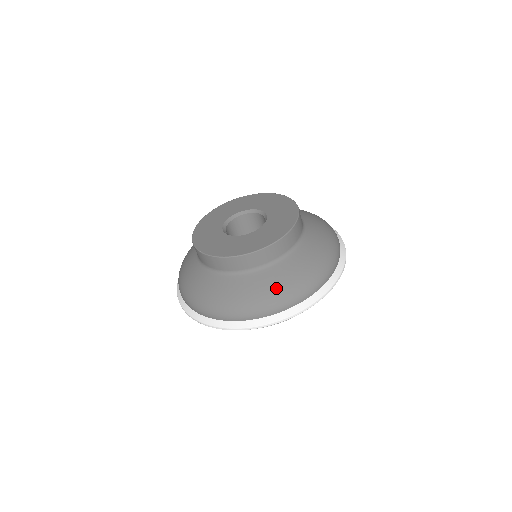
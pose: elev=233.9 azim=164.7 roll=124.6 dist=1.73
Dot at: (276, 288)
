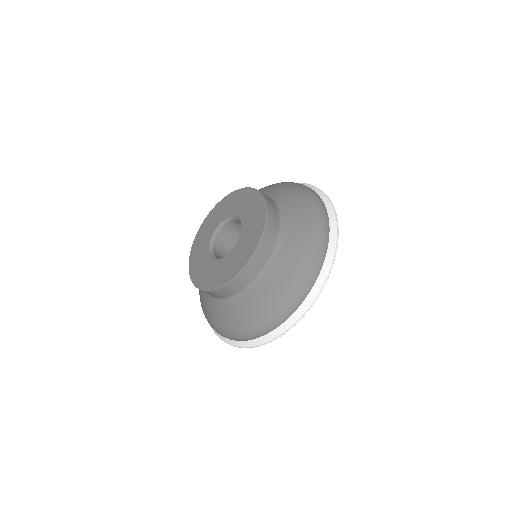
Dot at: (219, 322)
